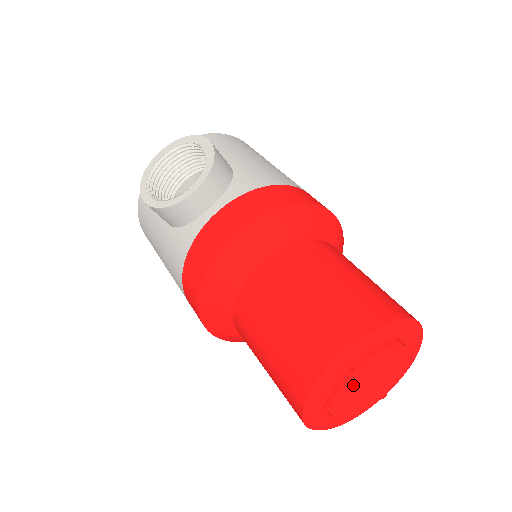
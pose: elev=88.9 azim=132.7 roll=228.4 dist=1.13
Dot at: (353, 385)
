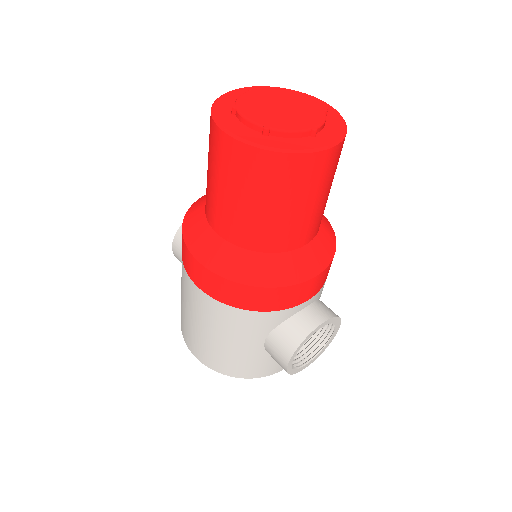
Dot at: (253, 98)
